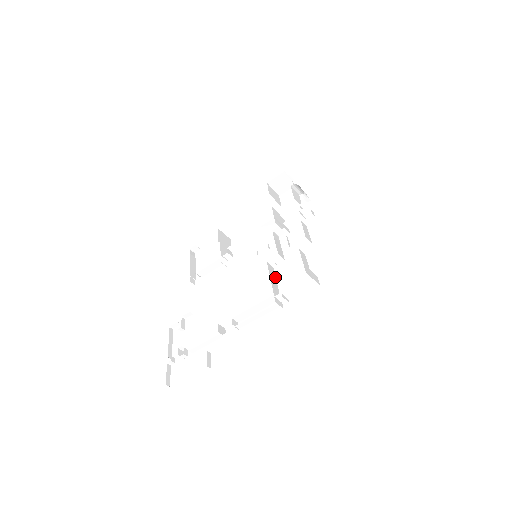
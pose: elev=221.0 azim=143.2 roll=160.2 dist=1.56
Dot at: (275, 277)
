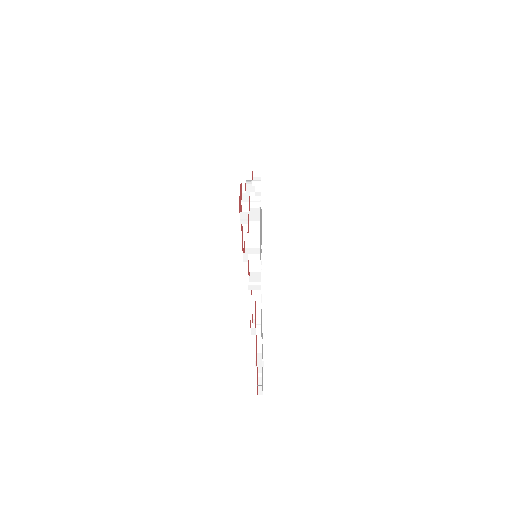
Dot at: occluded
